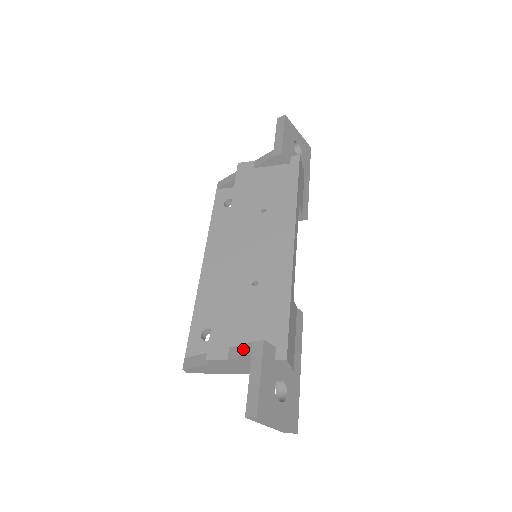
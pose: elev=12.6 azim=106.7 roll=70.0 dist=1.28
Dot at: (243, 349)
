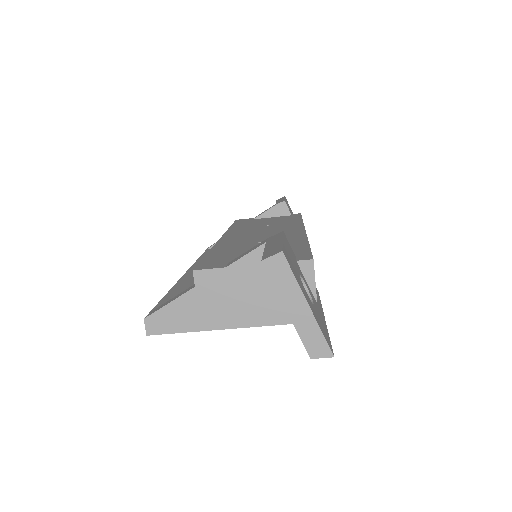
Dot at: (251, 249)
